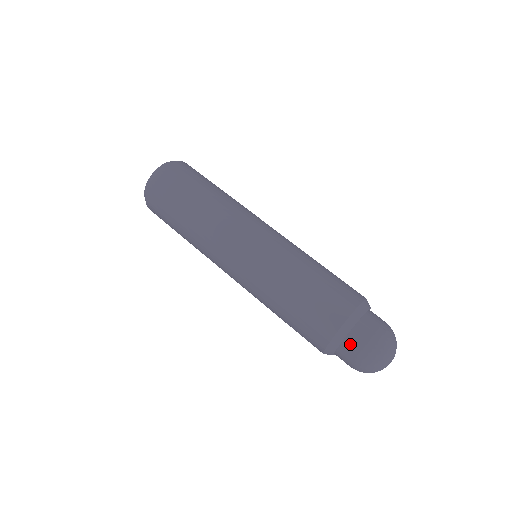
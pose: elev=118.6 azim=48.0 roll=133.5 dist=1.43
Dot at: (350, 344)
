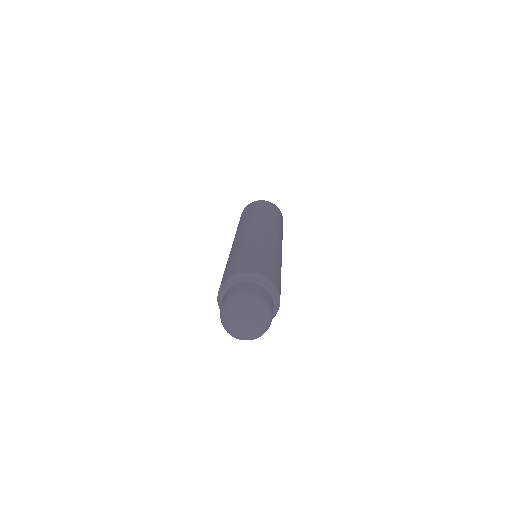
Dot at: (248, 285)
